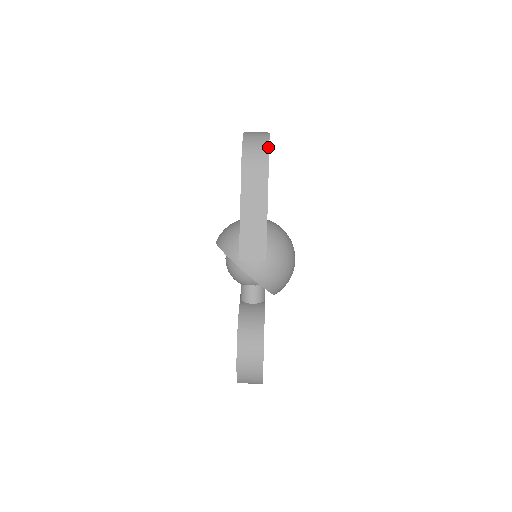
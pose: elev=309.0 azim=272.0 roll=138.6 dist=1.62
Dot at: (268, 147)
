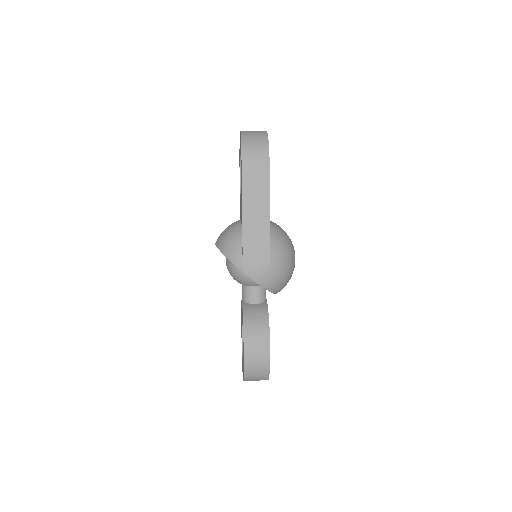
Dot at: (268, 149)
